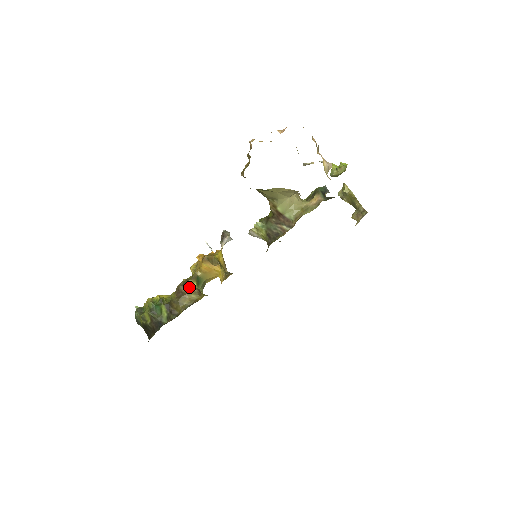
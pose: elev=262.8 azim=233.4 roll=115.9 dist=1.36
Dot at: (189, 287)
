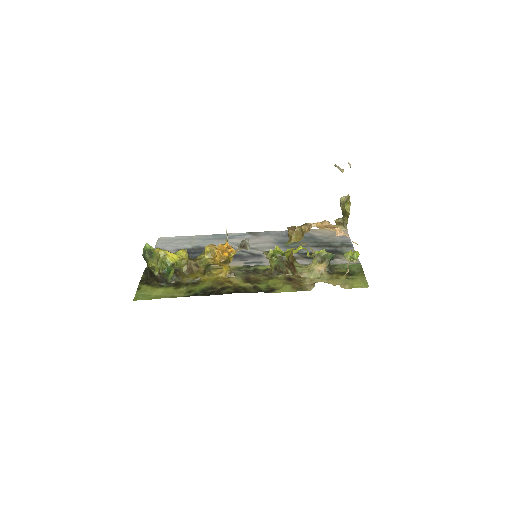
Dot at: (199, 269)
